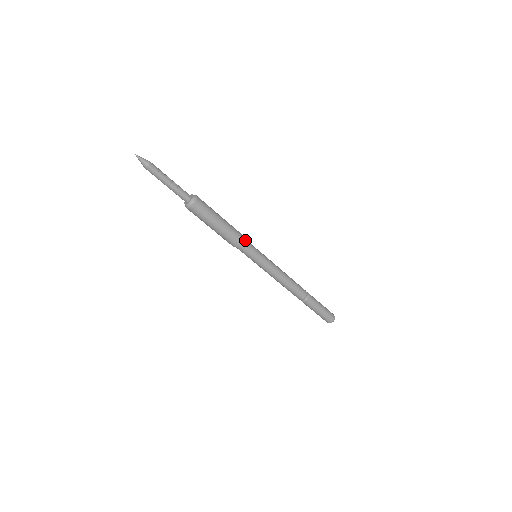
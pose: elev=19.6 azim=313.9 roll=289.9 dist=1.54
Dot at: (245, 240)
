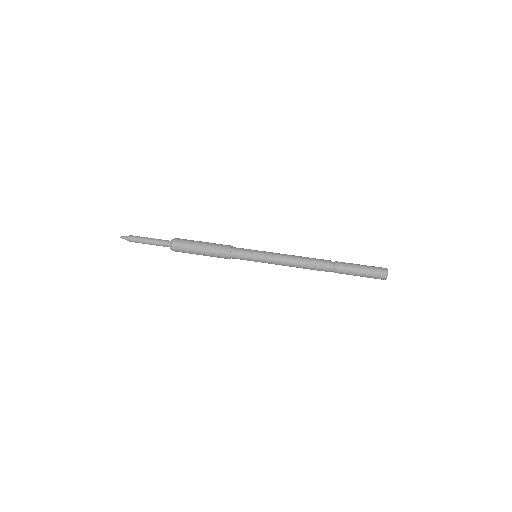
Dot at: (235, 248)
